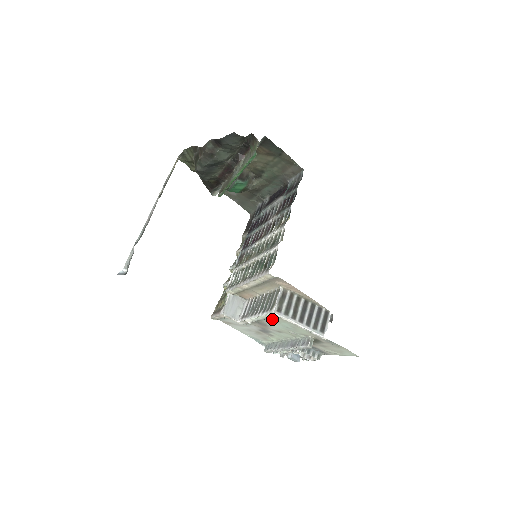
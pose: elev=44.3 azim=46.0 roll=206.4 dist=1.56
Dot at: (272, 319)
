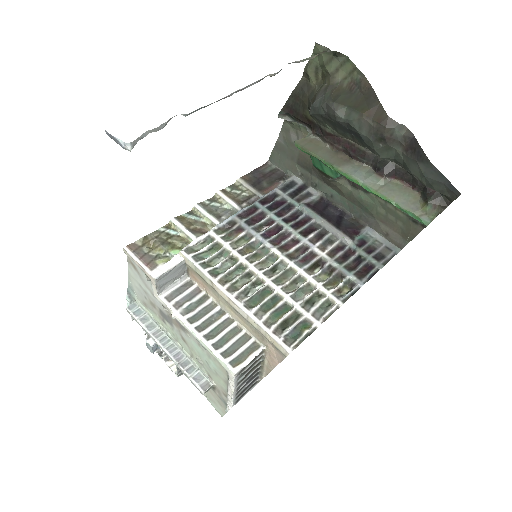
Dot at: occluded
